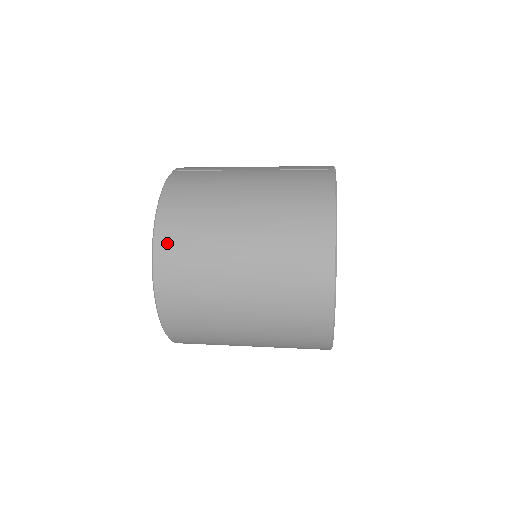
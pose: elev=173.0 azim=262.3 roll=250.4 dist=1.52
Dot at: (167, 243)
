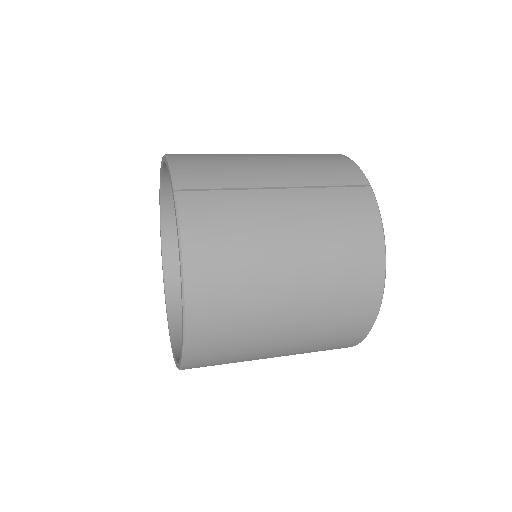
Dot at: (203, 314)
